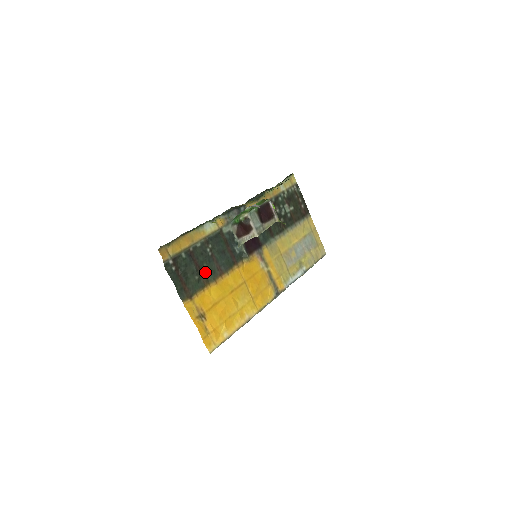
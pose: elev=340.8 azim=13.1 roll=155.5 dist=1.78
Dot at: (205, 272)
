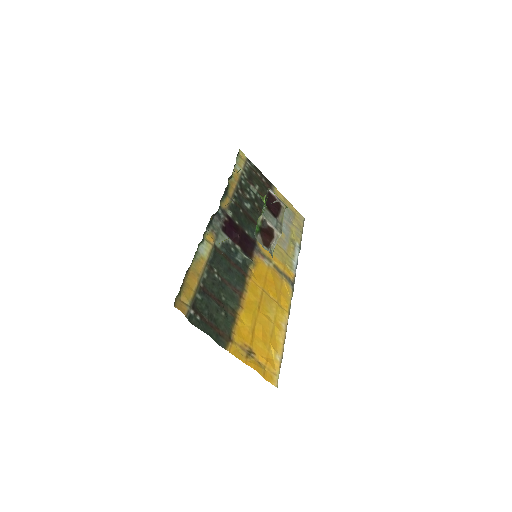
Dot at: (226, 302)
